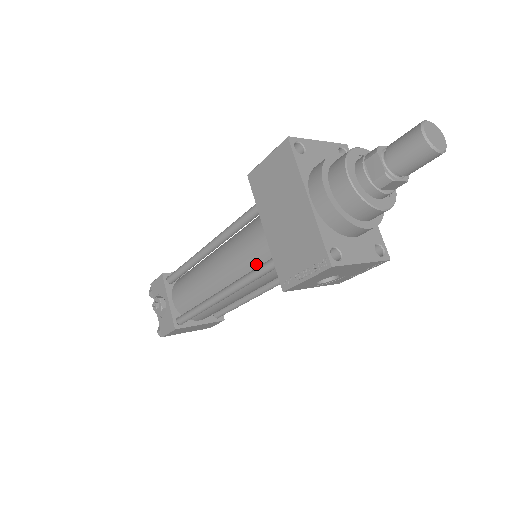
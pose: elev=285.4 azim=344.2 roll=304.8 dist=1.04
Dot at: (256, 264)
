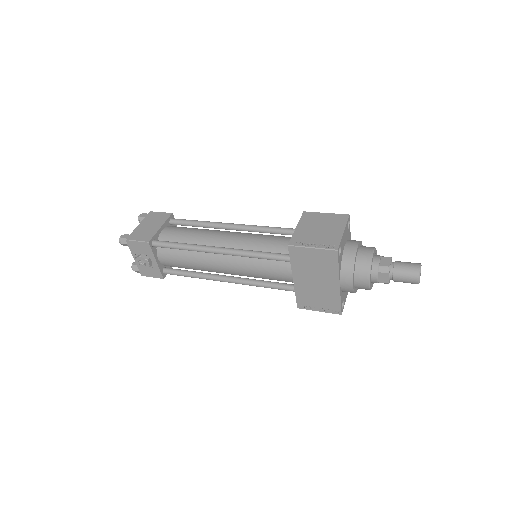
Dot at: (270, 279)
